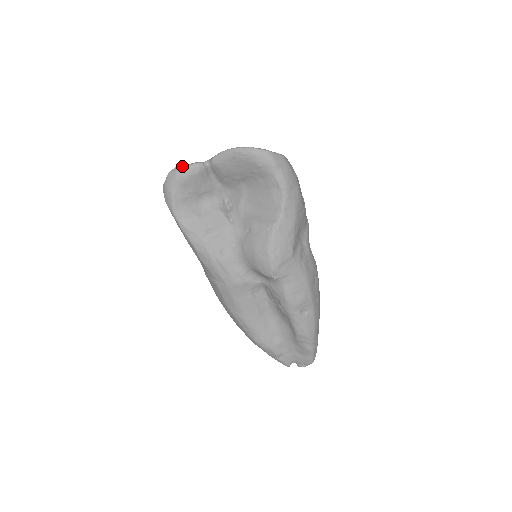
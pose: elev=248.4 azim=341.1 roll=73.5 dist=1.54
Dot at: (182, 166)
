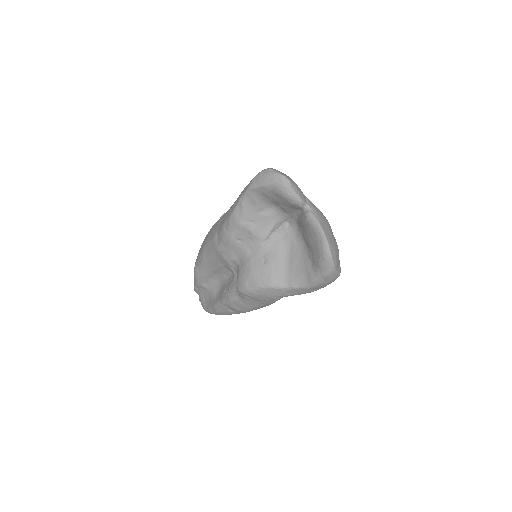
Dot at: (291, 187)
